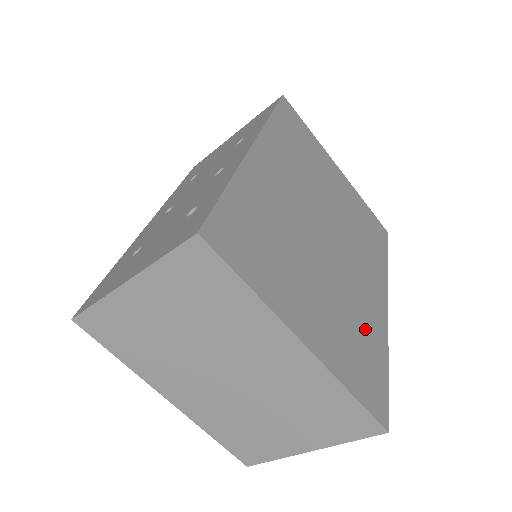
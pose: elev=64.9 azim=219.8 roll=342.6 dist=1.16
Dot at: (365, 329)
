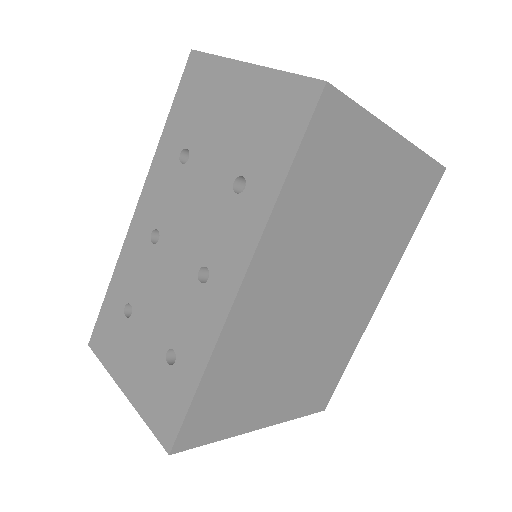
Dot at: (336, 353)
